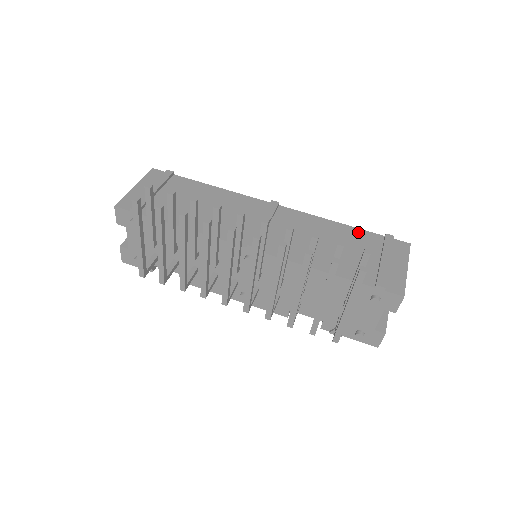
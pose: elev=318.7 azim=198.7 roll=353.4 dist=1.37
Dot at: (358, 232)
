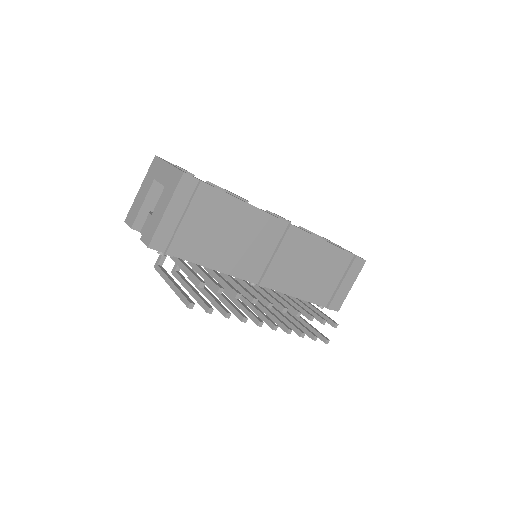
Dot at: (339, 253)
